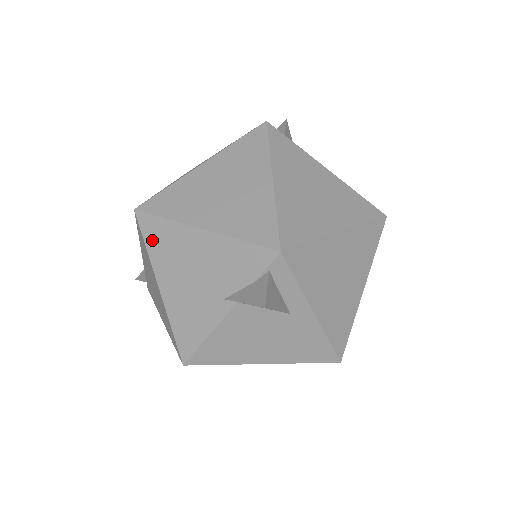
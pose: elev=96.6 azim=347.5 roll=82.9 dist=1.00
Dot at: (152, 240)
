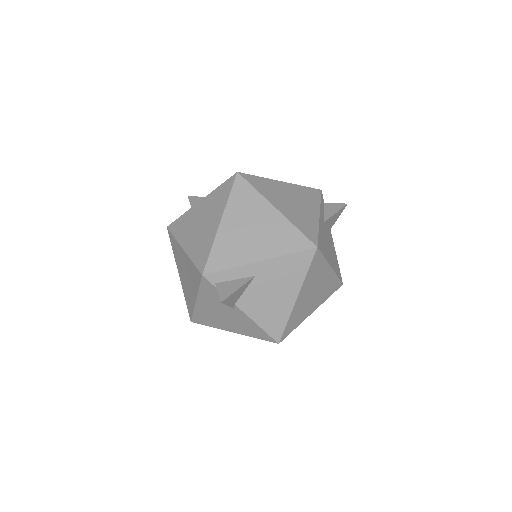
Dot at: (206, 323)
